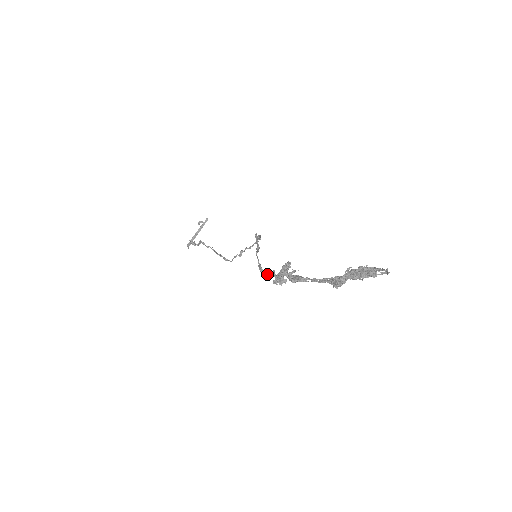
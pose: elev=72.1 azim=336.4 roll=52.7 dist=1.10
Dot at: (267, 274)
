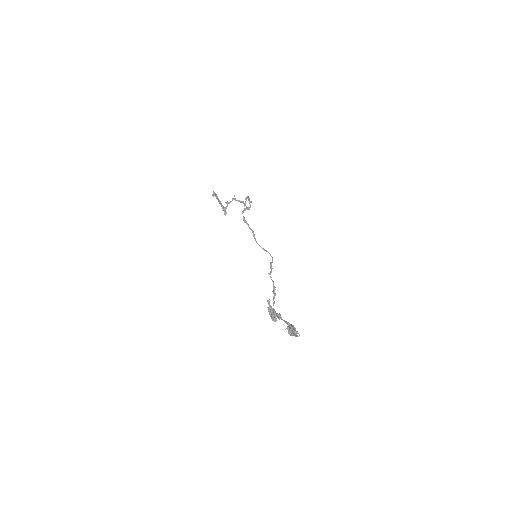
Dot at: occluded
